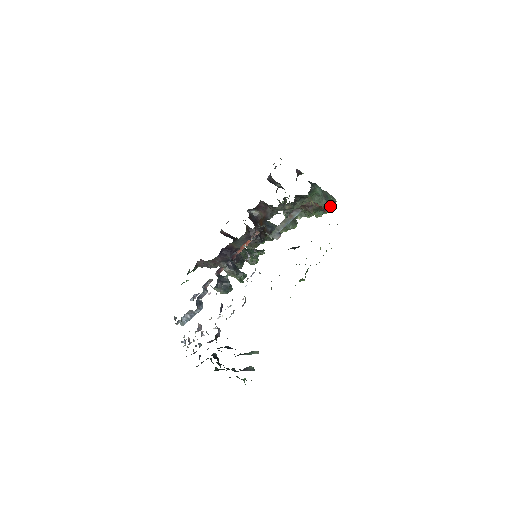
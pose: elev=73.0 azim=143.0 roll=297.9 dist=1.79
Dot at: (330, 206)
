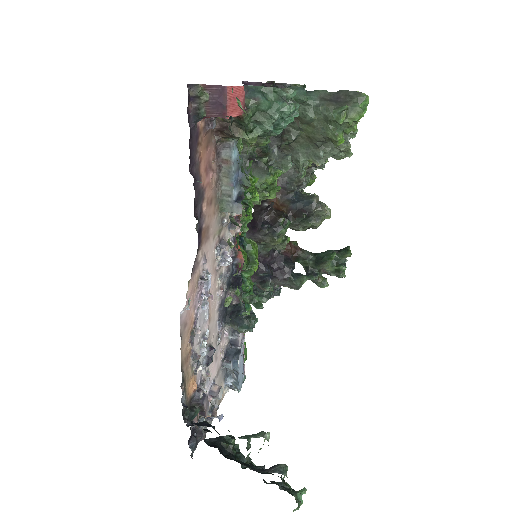
Dot at: (222, 101)
